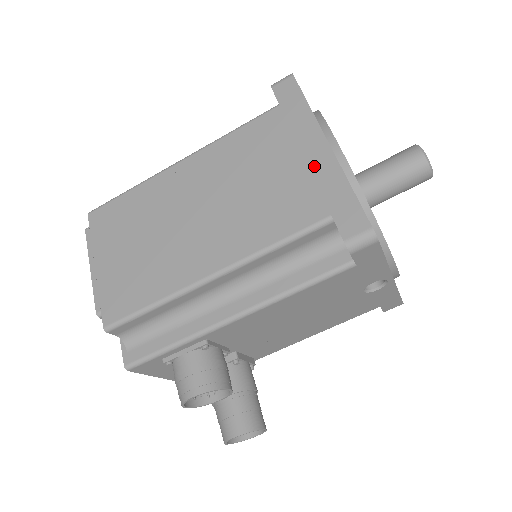
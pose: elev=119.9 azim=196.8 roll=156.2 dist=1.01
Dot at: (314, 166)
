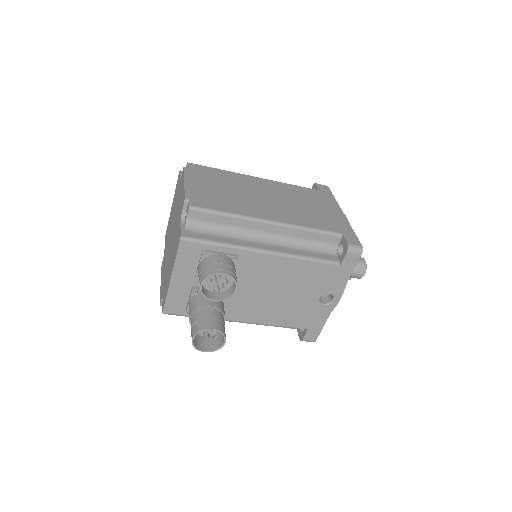
Dot at: (335, 216)
